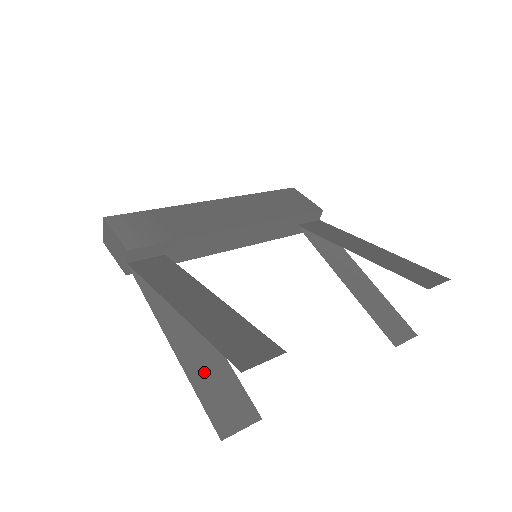
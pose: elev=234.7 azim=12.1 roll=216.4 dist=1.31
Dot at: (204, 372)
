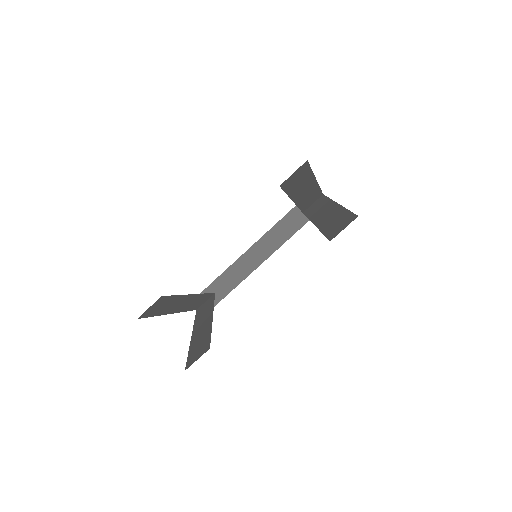
Dot at: (198, 341)
